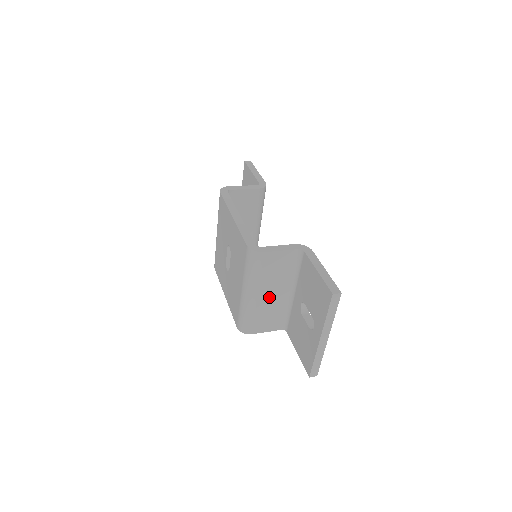
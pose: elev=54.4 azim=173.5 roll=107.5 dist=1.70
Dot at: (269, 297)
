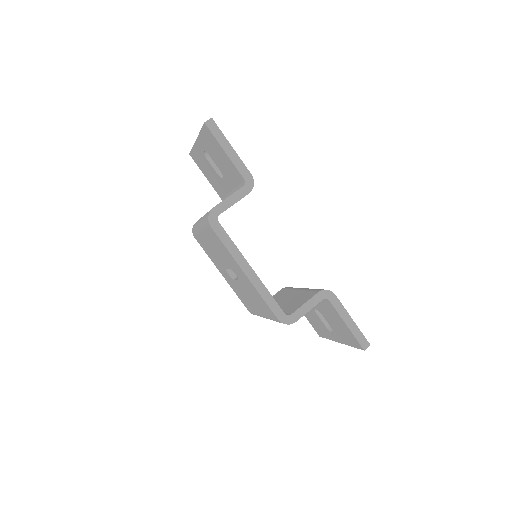
Dot at: occluded
